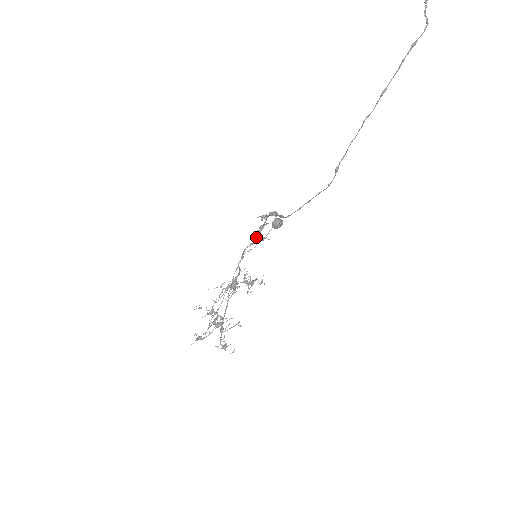
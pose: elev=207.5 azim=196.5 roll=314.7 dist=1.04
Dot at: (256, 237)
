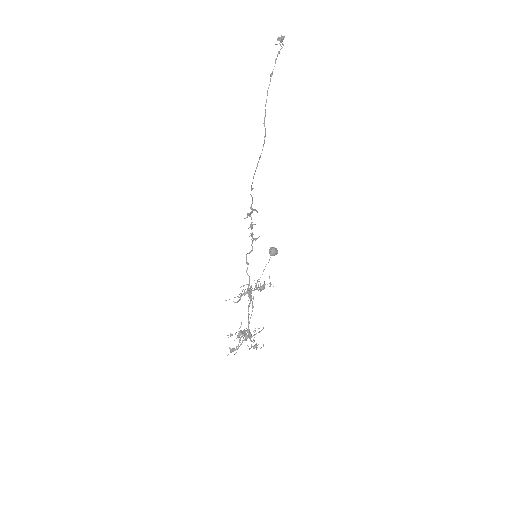
Dot at: (252, 243)
